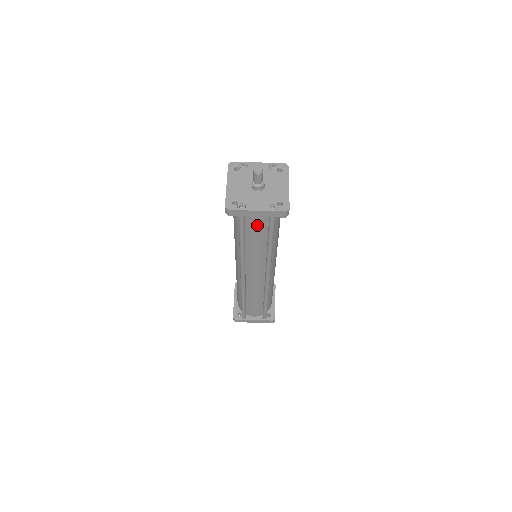
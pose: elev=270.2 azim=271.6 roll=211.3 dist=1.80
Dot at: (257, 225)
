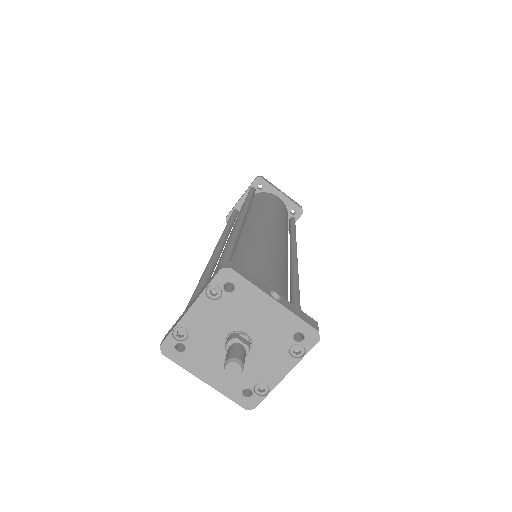
Dot at: occluded
